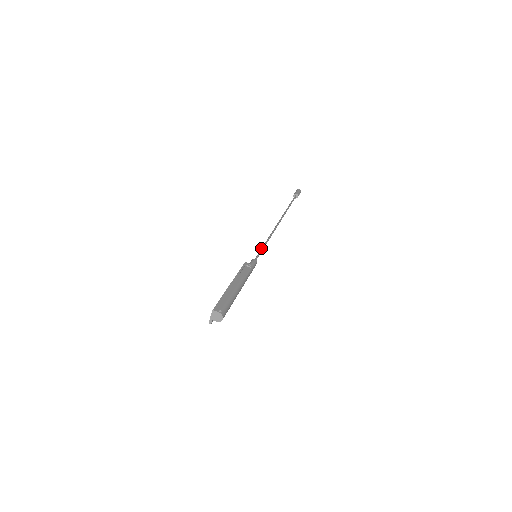
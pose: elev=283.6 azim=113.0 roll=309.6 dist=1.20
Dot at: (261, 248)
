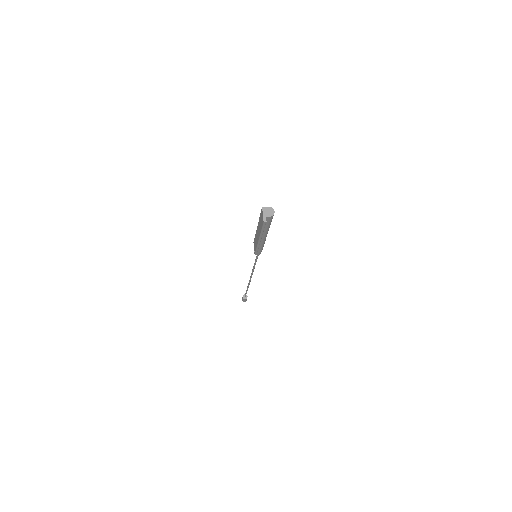
Dot at: (255, 260)
